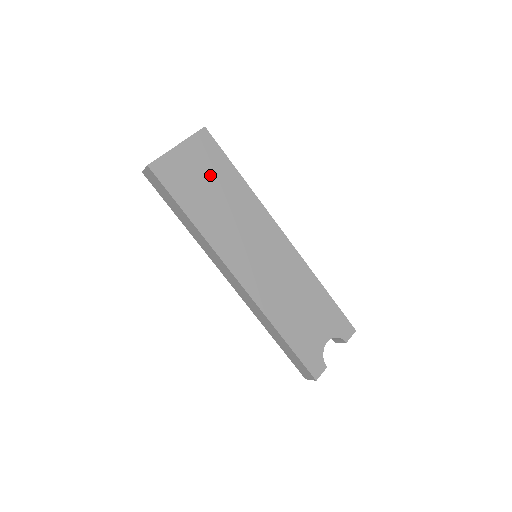
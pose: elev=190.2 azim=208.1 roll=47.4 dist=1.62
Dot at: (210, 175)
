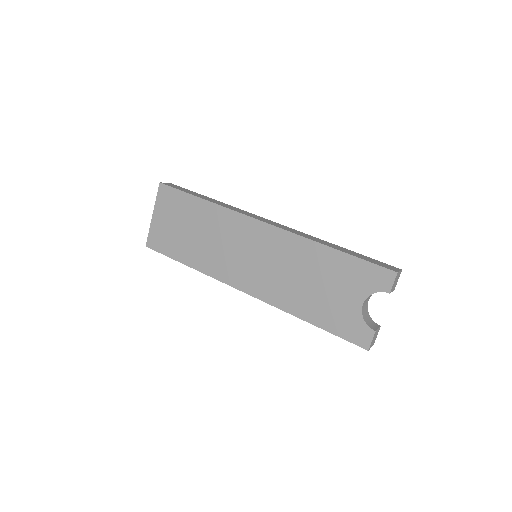
Dot at: (182, 219)
